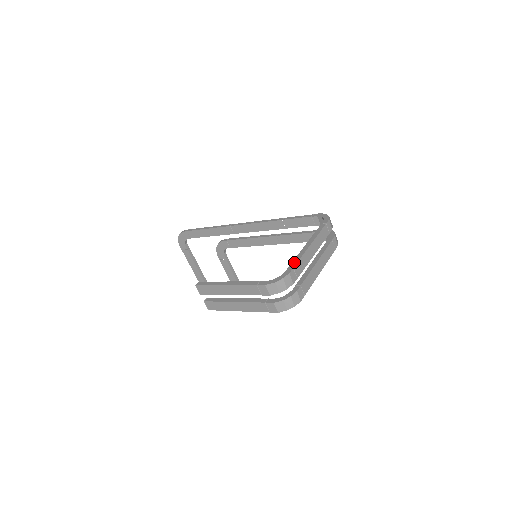
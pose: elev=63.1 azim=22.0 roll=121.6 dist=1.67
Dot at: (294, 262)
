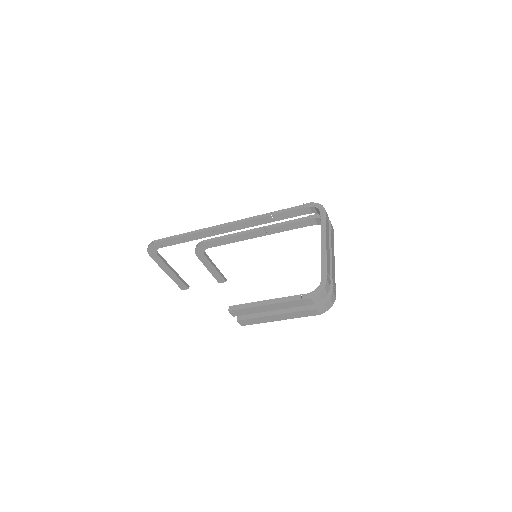
Dot at: (323, 267)
